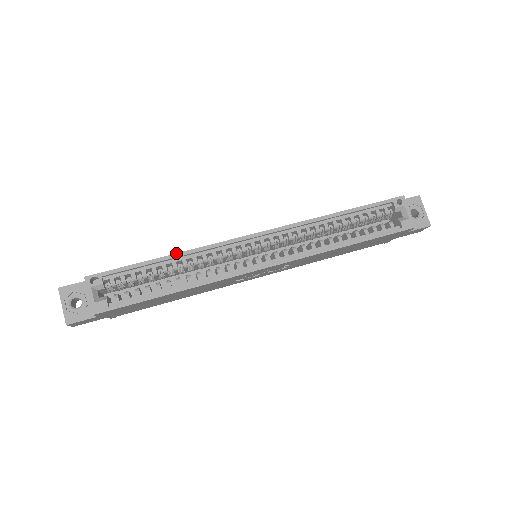
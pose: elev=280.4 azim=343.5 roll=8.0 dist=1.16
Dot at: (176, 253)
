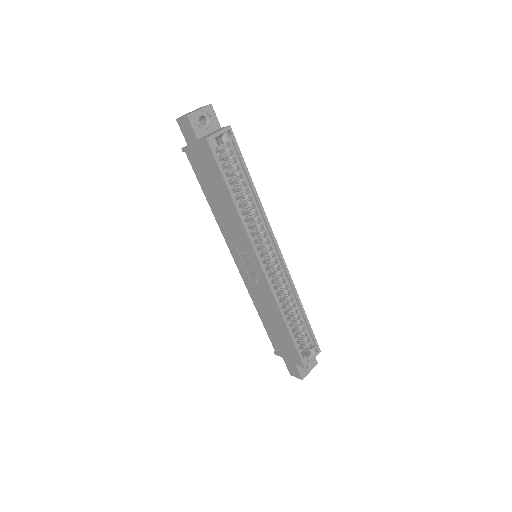
Dot at: occluded
